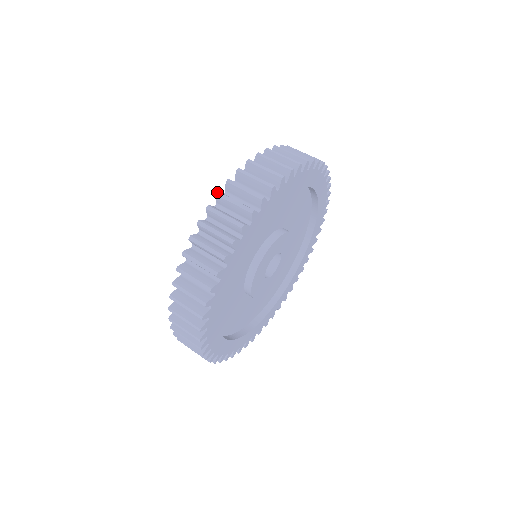
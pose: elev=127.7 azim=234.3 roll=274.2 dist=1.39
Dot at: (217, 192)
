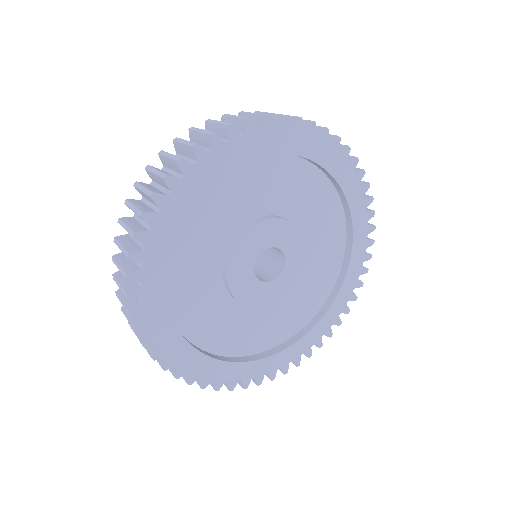
Dot at: (208, 119)
